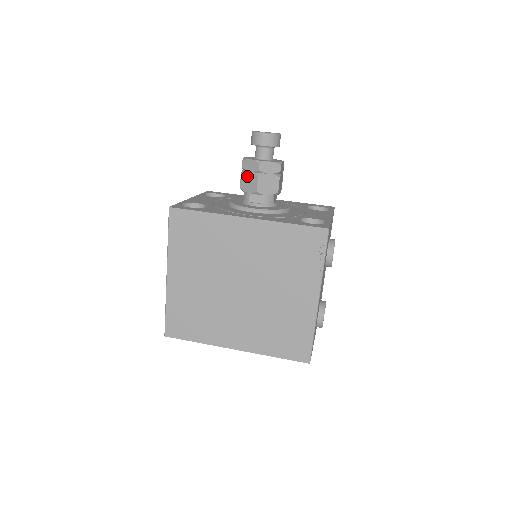
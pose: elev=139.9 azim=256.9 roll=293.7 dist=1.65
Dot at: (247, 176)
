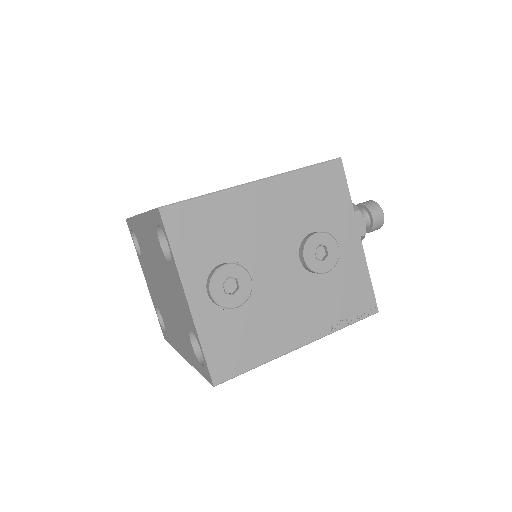
Dot at: occluded
